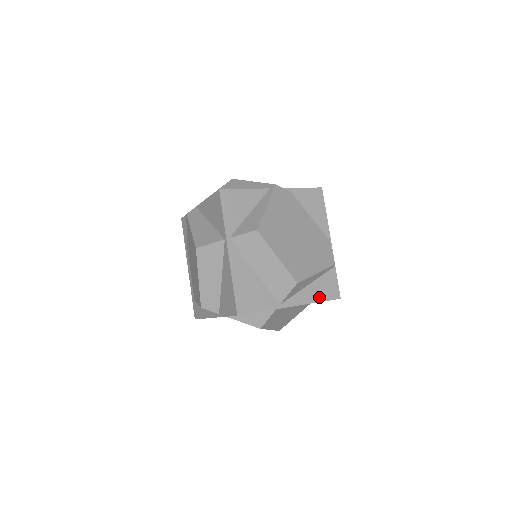
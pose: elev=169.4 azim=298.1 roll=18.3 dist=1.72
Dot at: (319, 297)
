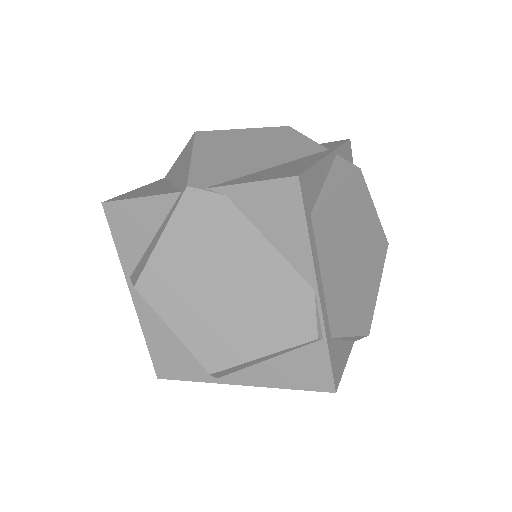
Dot at: (288, 382)
